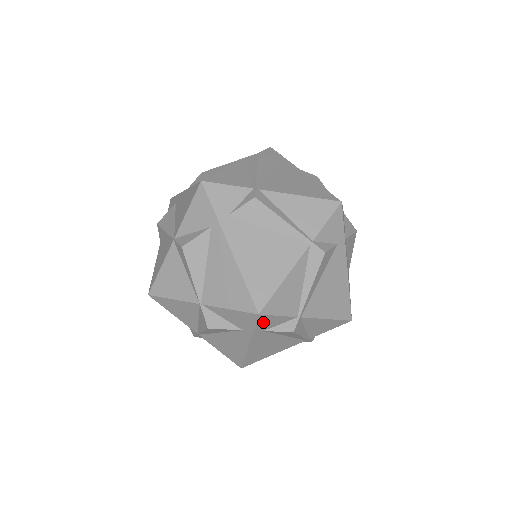
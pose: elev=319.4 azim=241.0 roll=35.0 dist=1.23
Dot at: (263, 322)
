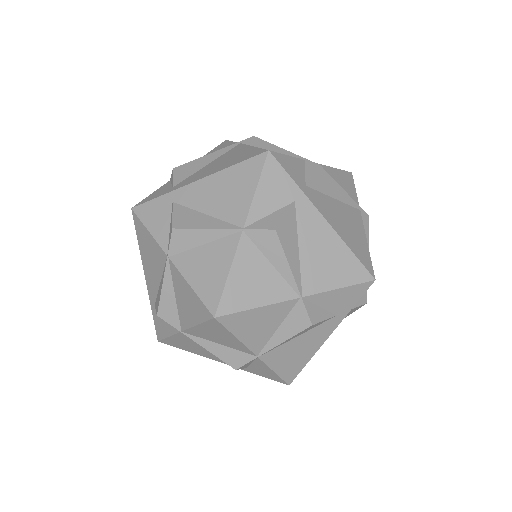
Dot at: (287, 167)
